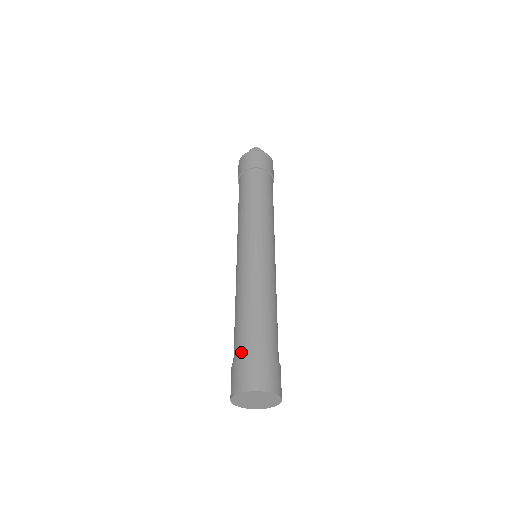
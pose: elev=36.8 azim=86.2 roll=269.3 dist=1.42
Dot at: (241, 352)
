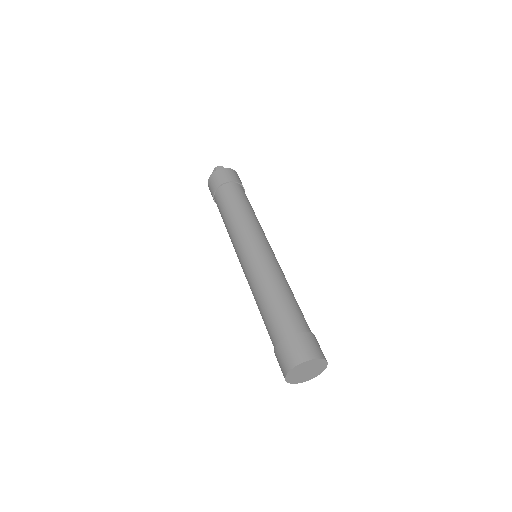
Dot at: (290, 329)
